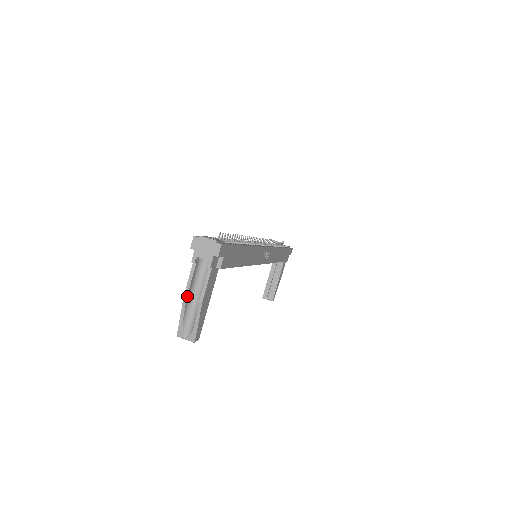
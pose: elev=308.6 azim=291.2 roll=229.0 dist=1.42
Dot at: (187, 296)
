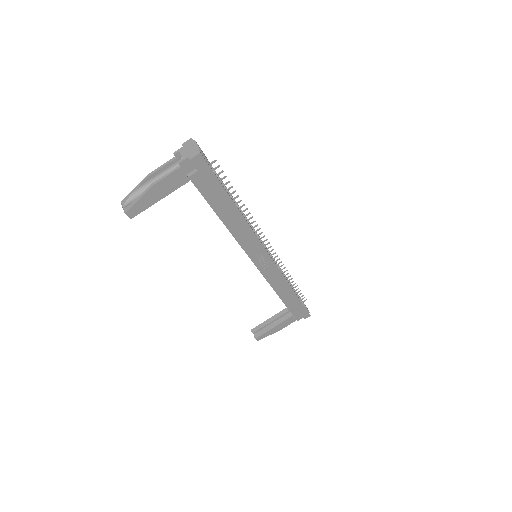
Dot at: (150, 176)
